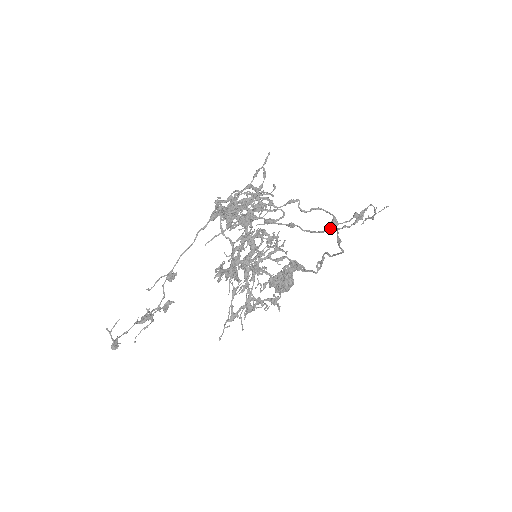
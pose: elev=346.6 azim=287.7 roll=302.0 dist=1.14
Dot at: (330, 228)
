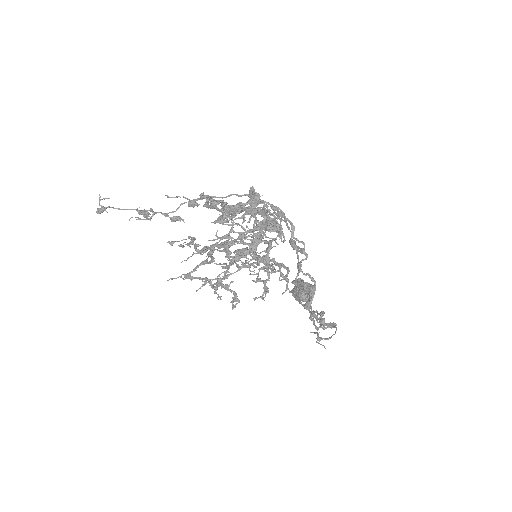
Dot at: (302, 304)
